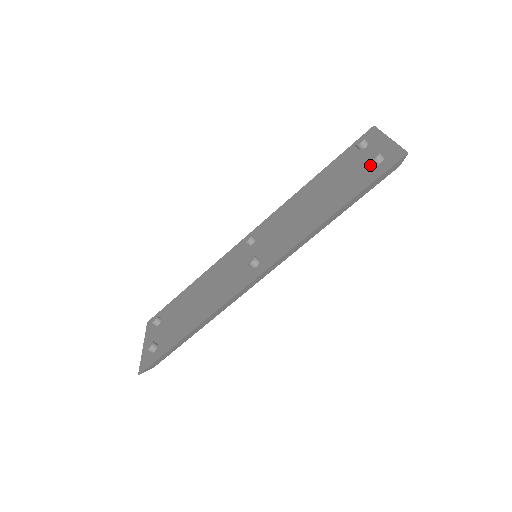
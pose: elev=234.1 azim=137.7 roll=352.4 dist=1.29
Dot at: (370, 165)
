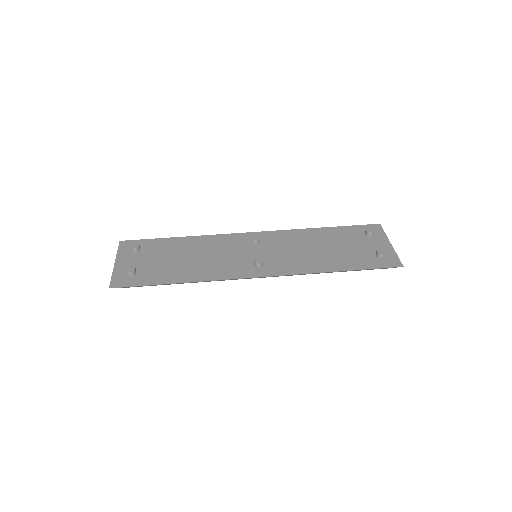
Dot at: (373, 254)
